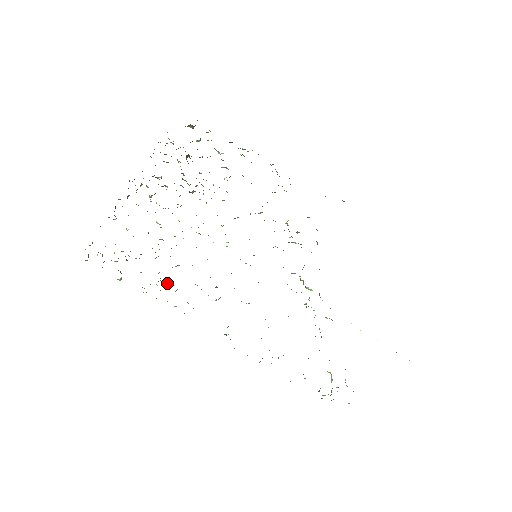
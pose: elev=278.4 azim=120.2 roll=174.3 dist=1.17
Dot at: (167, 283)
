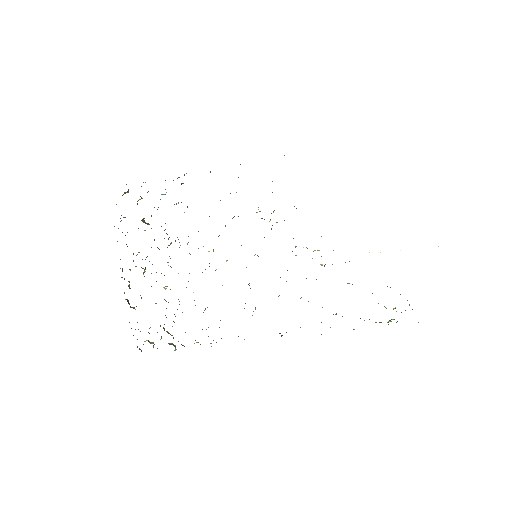
Dot at: occluded
